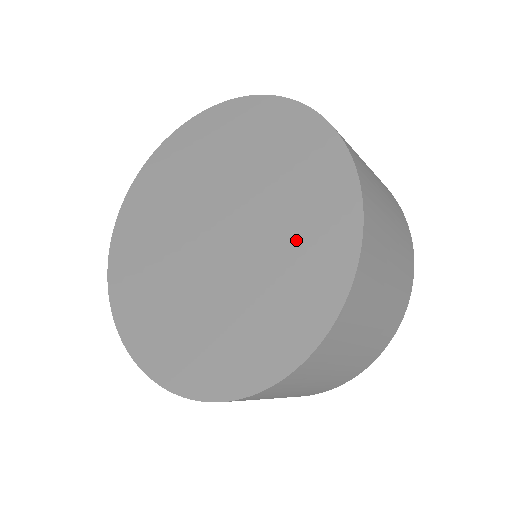
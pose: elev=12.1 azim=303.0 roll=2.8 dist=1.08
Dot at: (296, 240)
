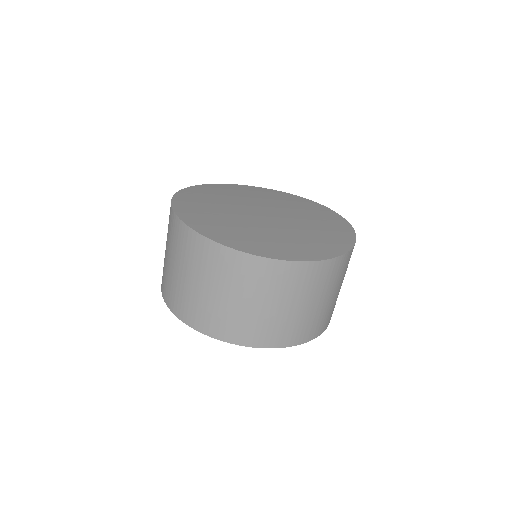
Dot at: (319, 221)
